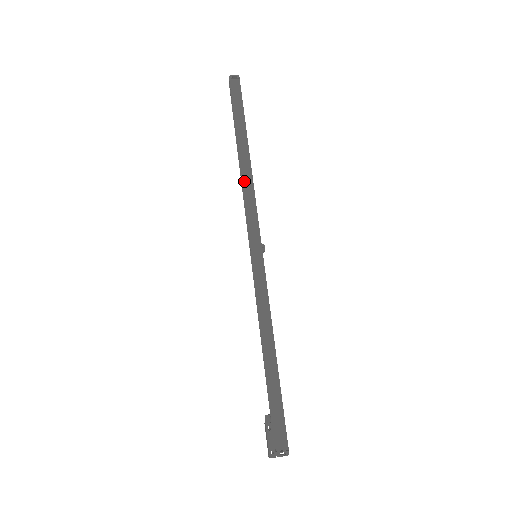
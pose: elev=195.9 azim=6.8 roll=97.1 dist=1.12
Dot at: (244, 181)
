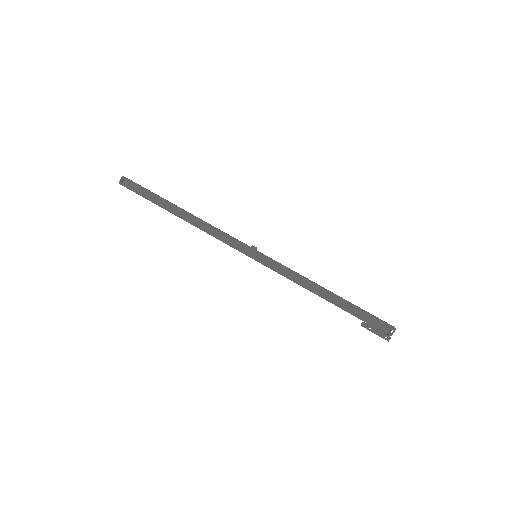
Dot at: (200, 227)
